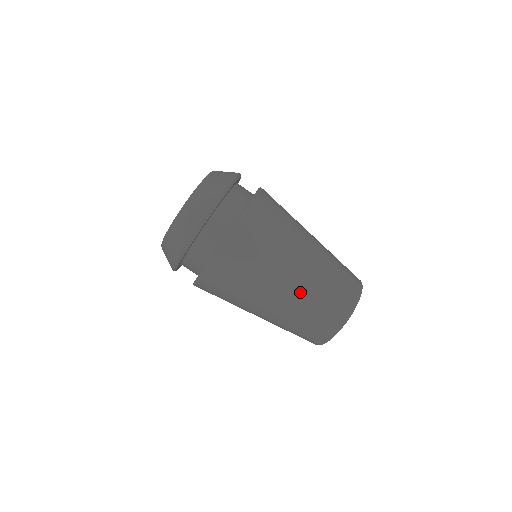
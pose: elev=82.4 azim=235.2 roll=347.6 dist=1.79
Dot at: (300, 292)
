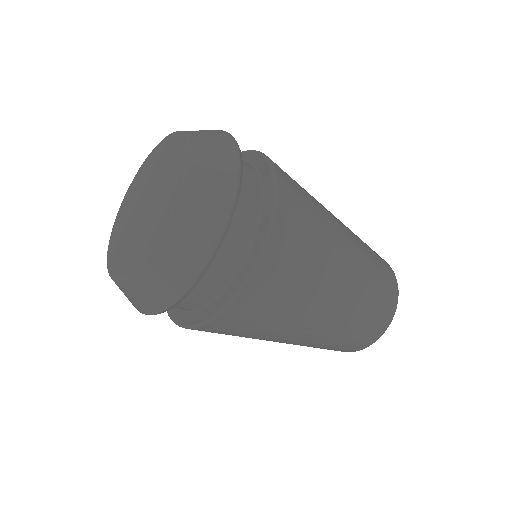
Dot at: (312, 341)
